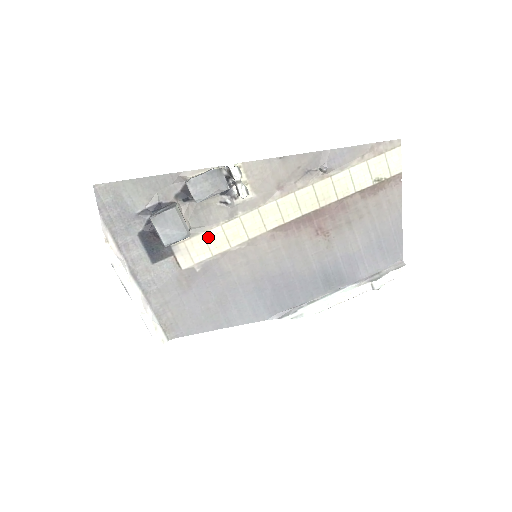
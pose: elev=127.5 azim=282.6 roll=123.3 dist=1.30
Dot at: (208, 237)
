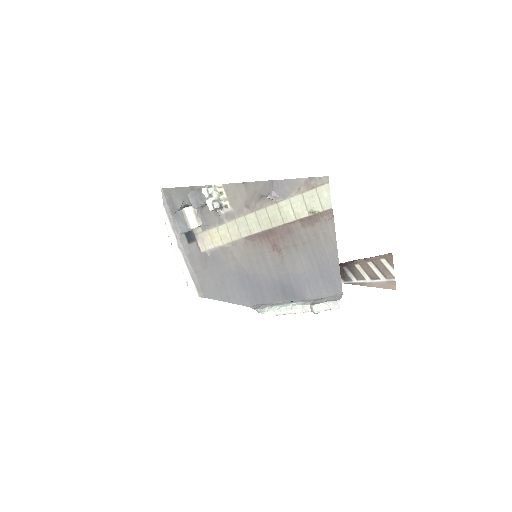
Dot at: (211, 233)
